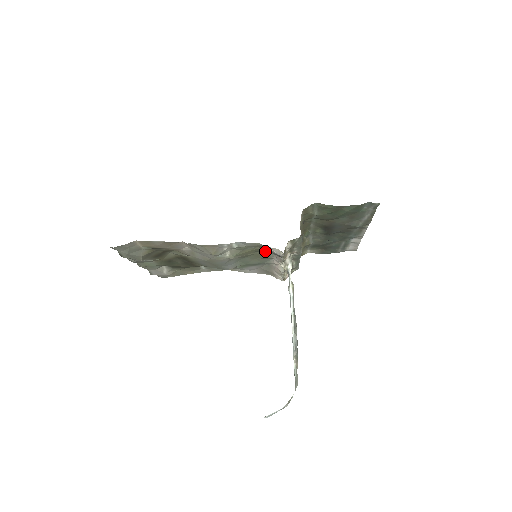
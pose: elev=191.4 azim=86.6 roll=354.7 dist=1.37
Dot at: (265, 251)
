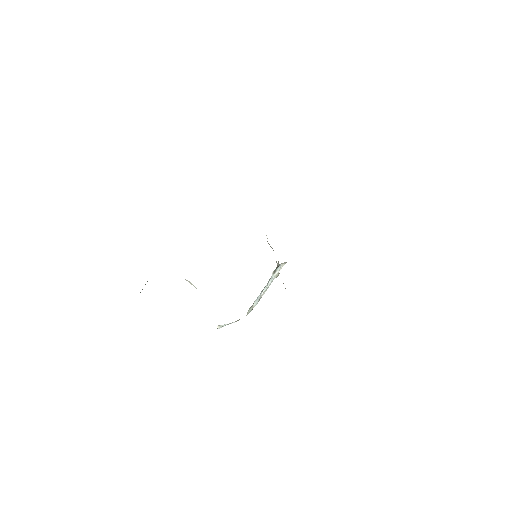
Dot at: occluded
